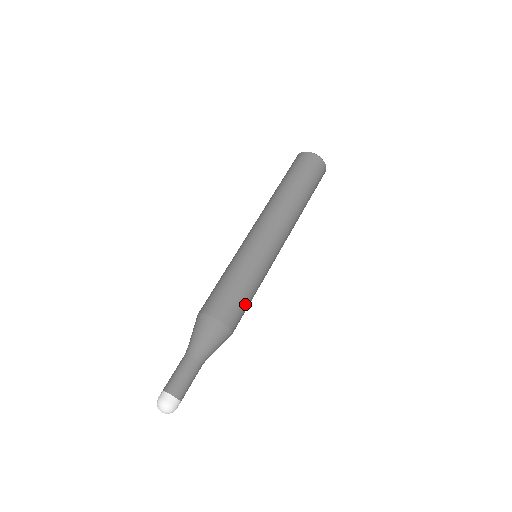
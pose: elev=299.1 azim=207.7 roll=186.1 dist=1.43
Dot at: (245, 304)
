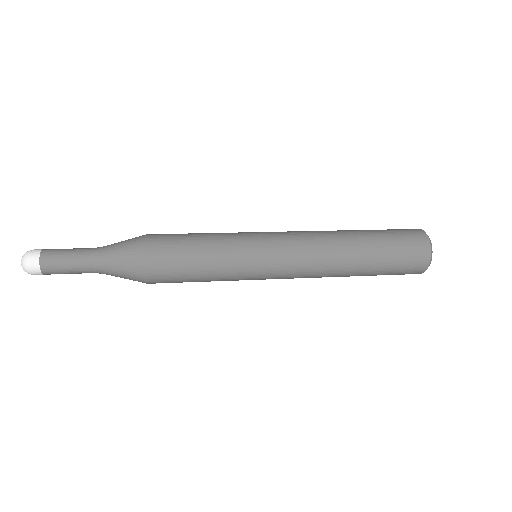
Dot at: (185, 238)
